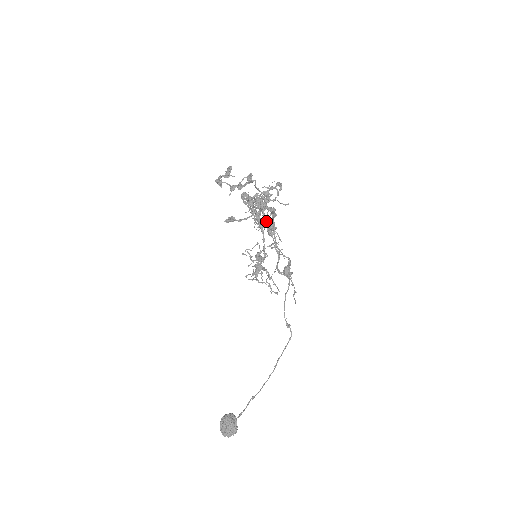
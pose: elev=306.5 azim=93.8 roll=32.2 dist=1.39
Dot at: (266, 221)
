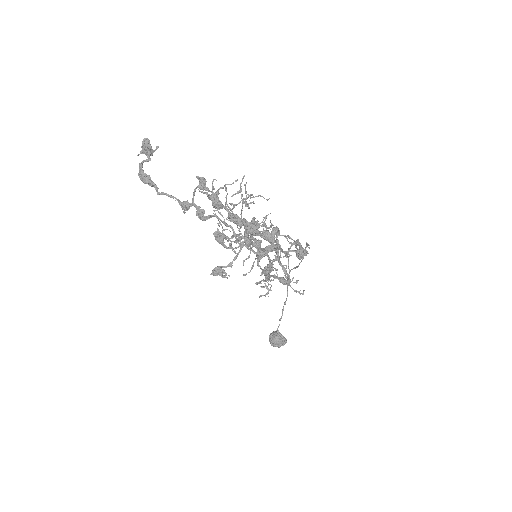
Dot at: (275, 277)
